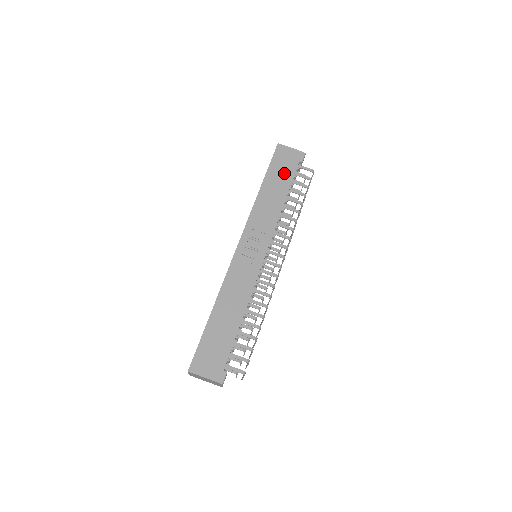
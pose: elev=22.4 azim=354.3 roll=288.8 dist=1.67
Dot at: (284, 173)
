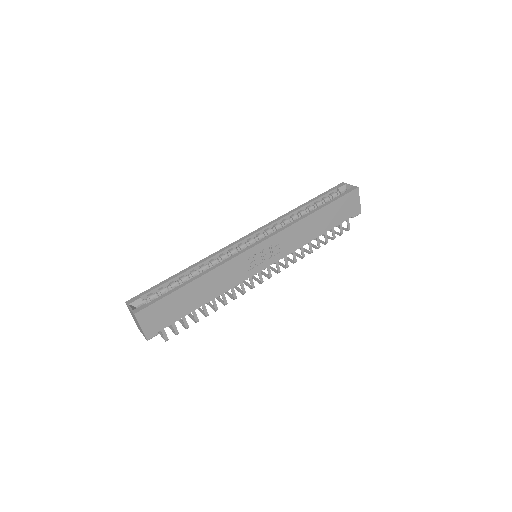
Dot at: (337, 216)
